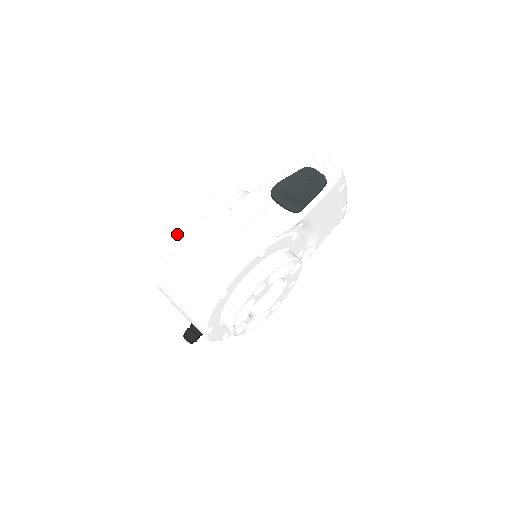
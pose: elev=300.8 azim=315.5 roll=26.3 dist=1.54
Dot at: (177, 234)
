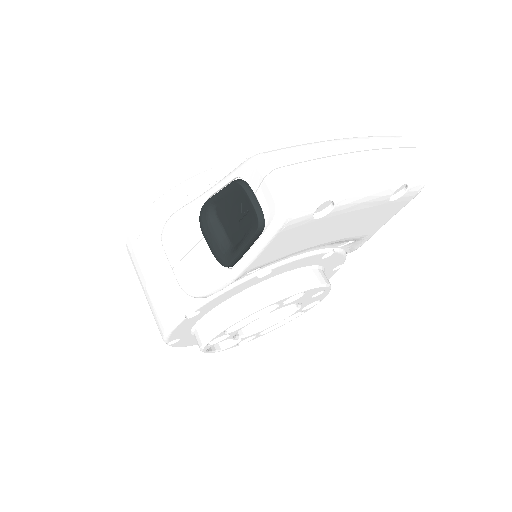
Dot at: (127, 249)
